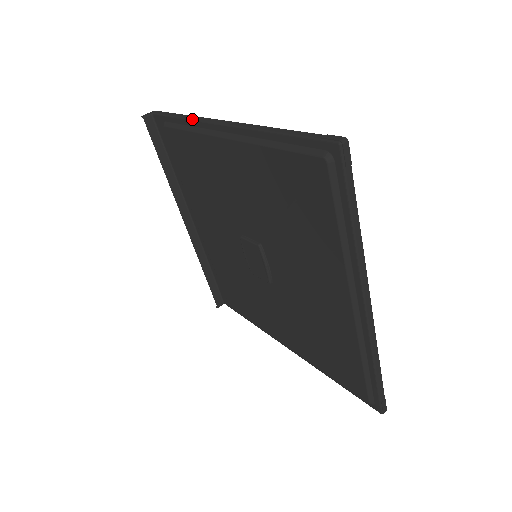
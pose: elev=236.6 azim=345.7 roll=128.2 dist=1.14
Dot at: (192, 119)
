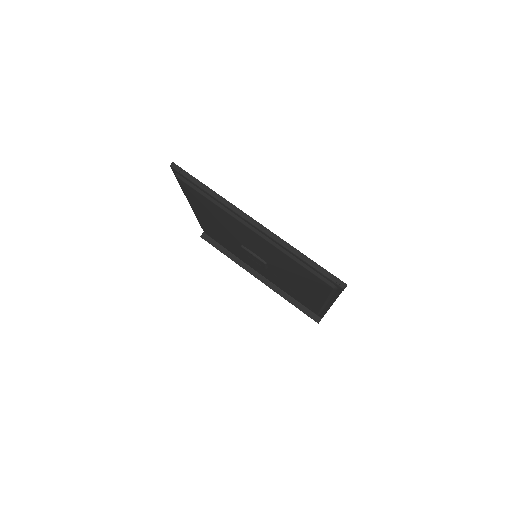
Dot at: occluded
